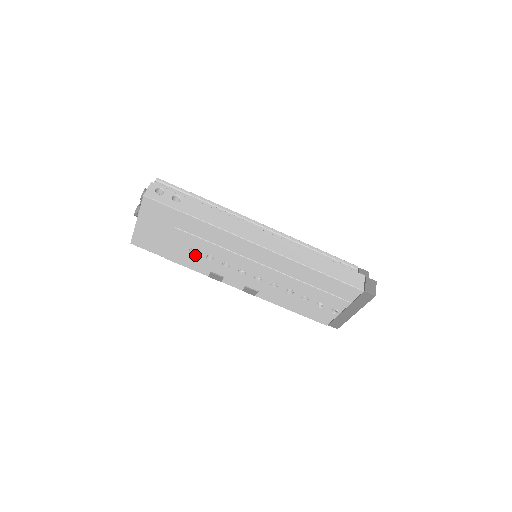
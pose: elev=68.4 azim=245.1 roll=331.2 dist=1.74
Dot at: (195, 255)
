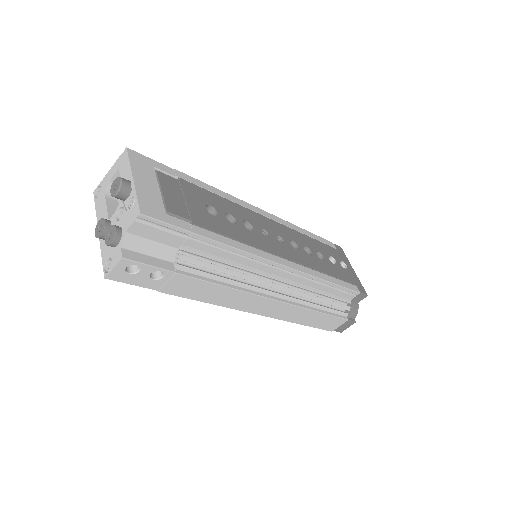
Dot at: occluded
